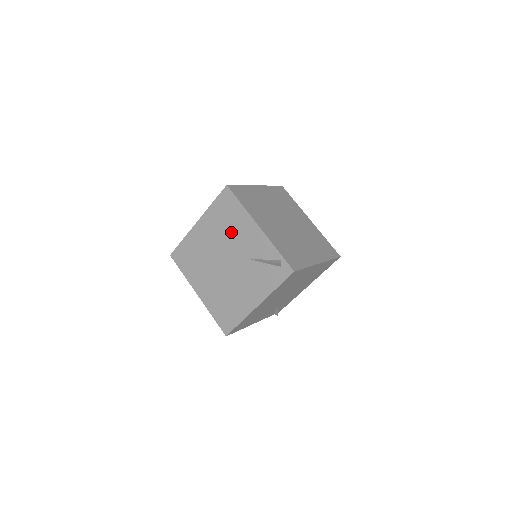
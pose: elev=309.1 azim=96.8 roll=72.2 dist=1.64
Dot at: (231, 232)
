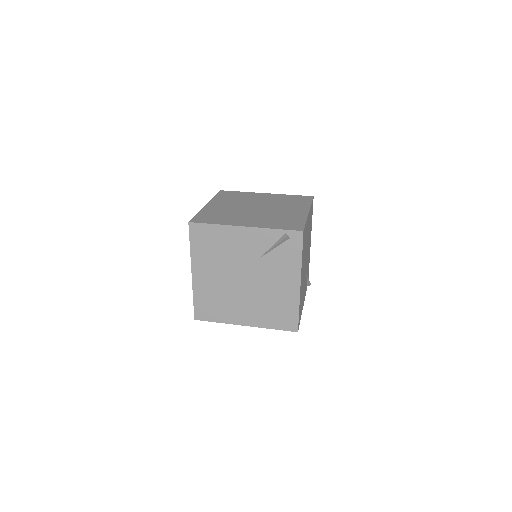
Dot at: (226, 253)
